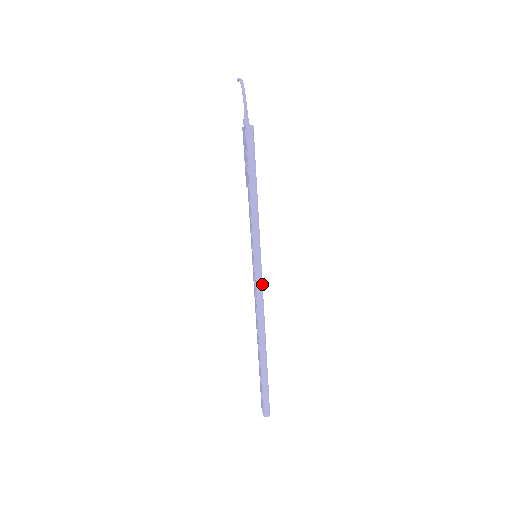
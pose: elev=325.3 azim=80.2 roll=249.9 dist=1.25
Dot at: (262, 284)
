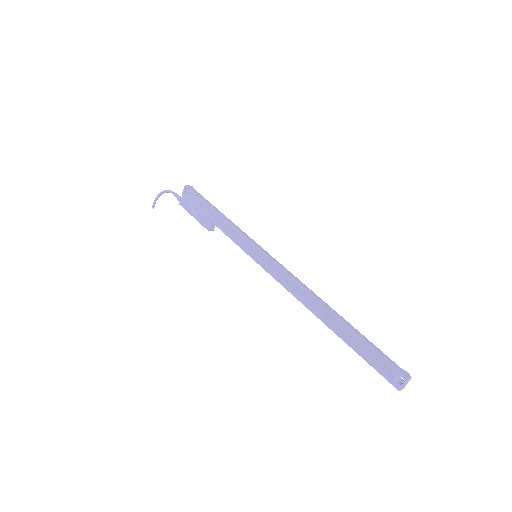
Dot at: (280, 264)
